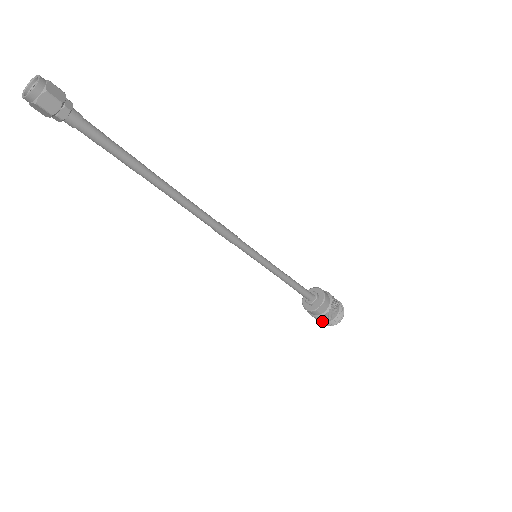
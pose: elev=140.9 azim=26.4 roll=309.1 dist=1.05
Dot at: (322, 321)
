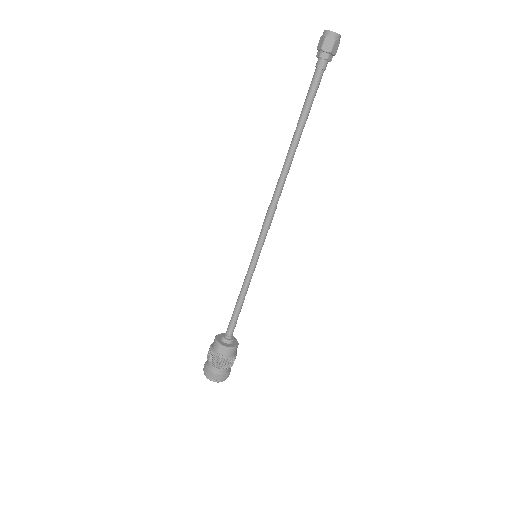
Dot at: (207, 364)
